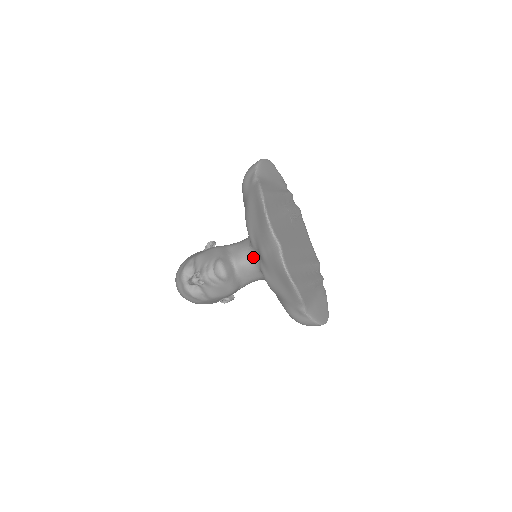
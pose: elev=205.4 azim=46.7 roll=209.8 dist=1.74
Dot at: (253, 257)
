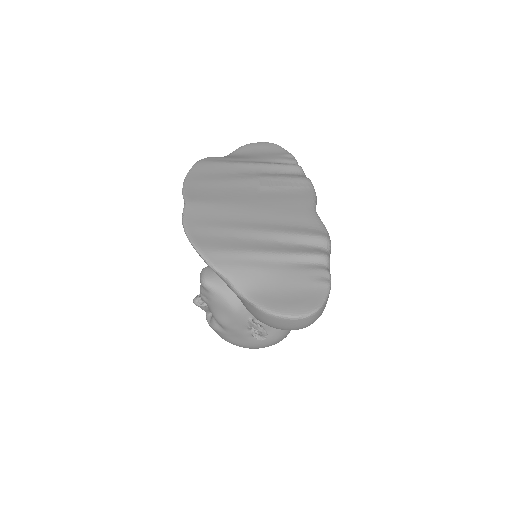
Dot at: occluded
